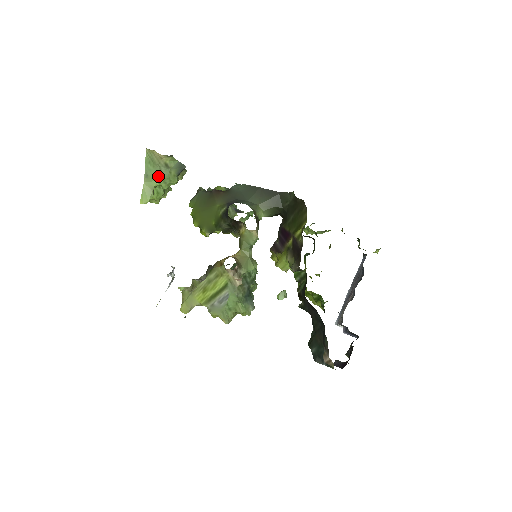
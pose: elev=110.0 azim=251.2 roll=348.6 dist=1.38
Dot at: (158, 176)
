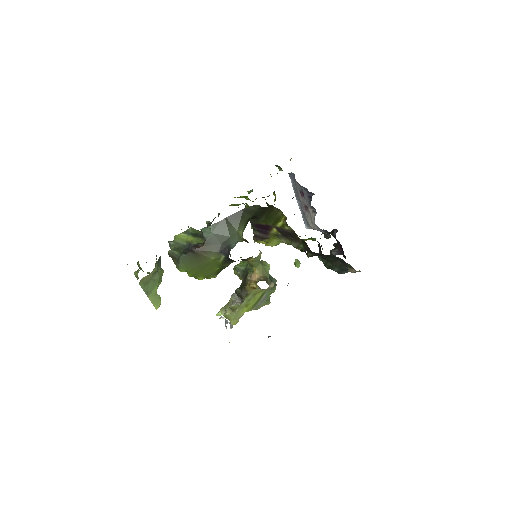
Dot at: (154, 284)
